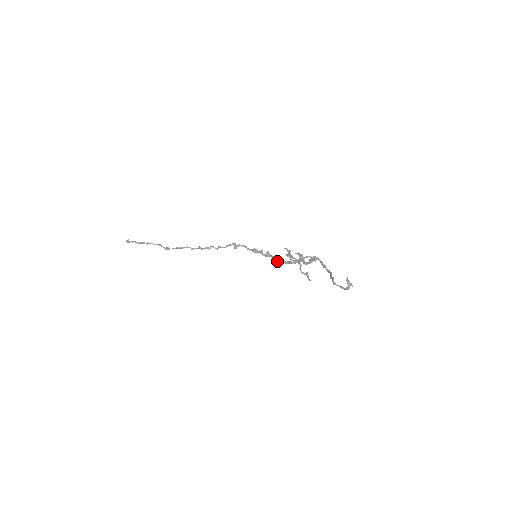
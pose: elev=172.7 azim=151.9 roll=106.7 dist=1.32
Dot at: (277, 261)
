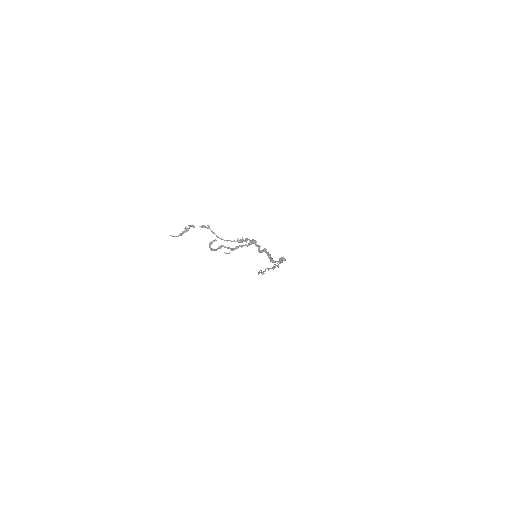
Dot at: occluded
